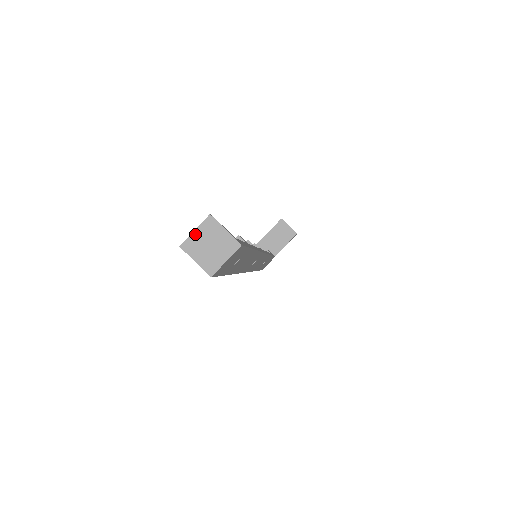
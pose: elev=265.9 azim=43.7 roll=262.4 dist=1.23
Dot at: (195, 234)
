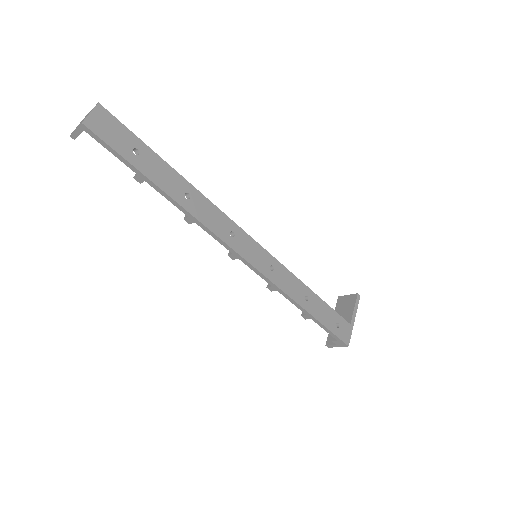
Dot at: occluded
